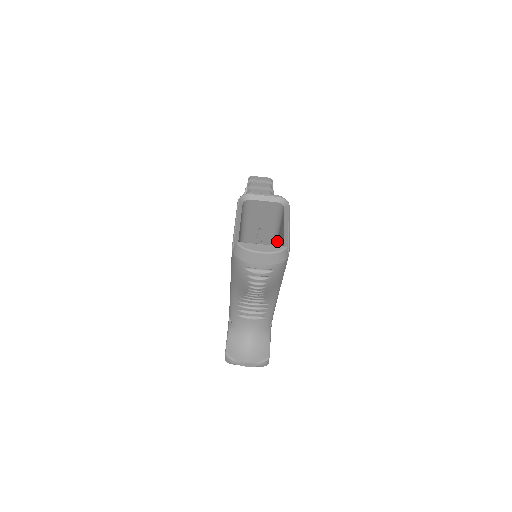
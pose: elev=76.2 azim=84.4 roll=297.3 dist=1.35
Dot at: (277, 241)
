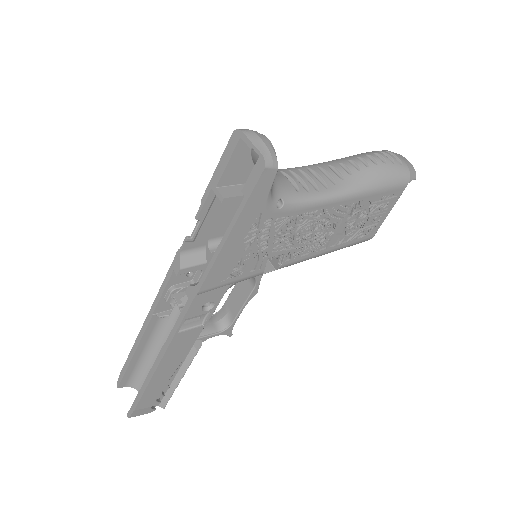
Dot at: occluded
